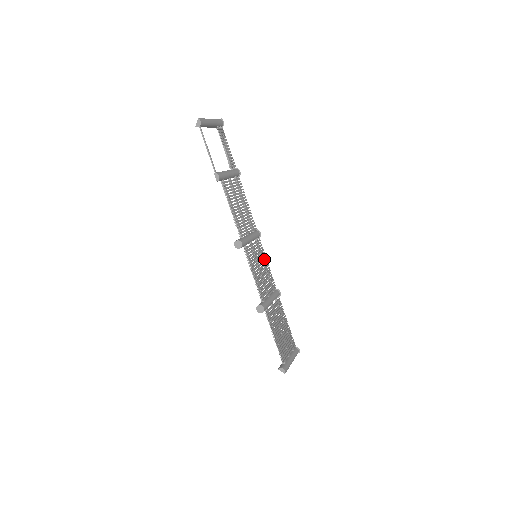
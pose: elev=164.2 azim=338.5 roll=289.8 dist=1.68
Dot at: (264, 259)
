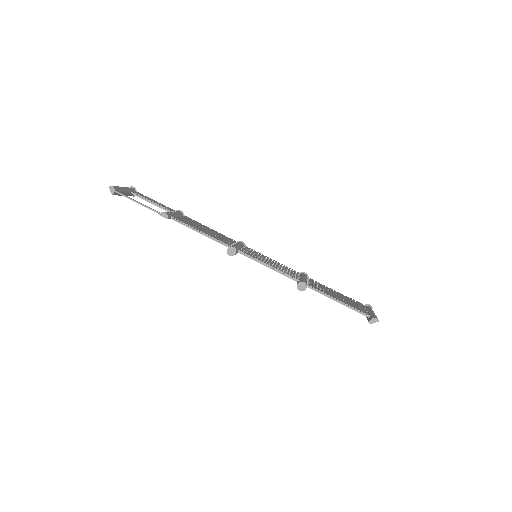
Dot at: (265, 257)
